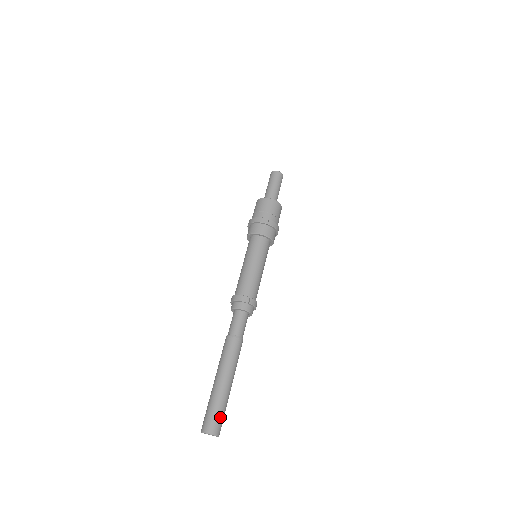
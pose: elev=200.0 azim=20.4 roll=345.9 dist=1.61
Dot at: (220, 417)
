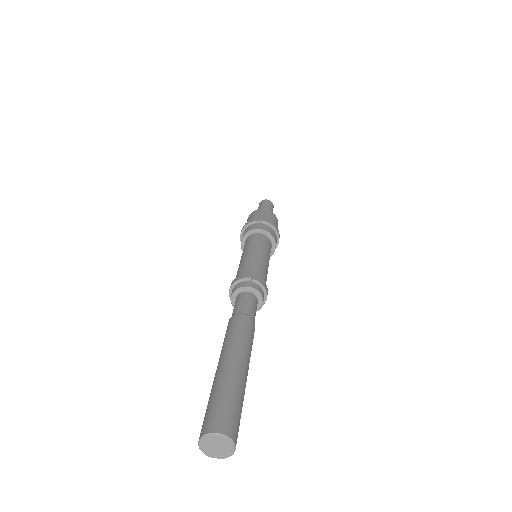
Dot at: (230, 408)
